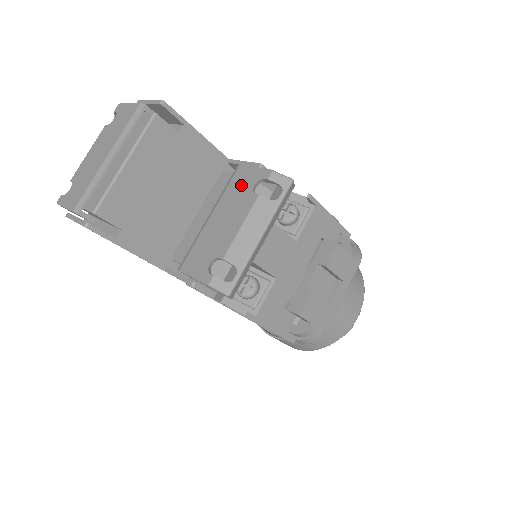
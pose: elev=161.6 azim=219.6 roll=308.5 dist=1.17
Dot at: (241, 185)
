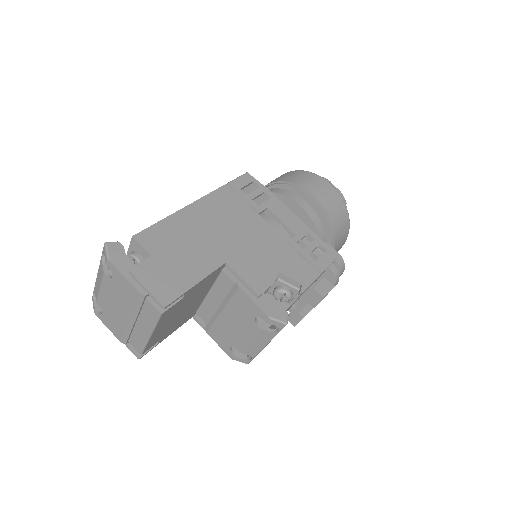
Dot at: (244, 308)
